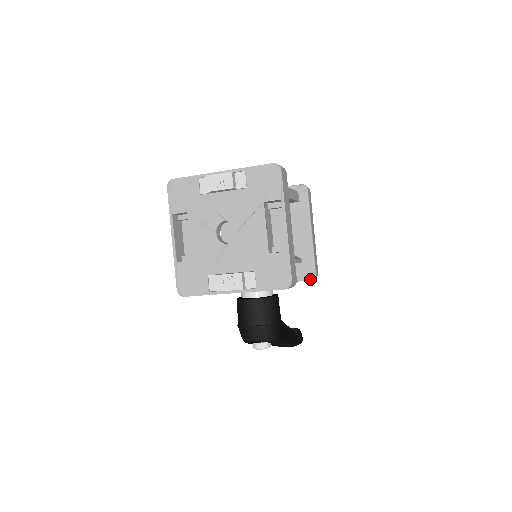
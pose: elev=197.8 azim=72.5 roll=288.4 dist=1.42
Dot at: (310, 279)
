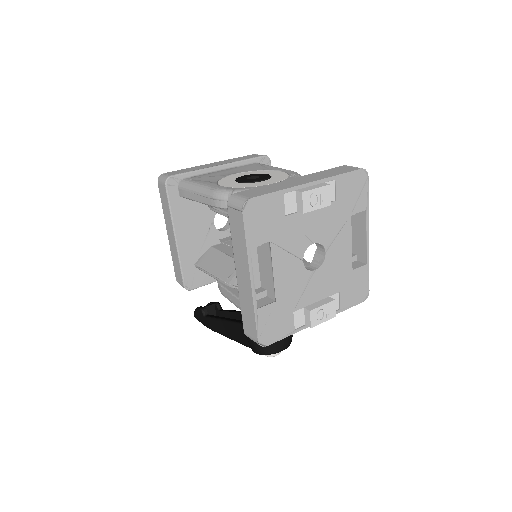
Dot at: occluded
